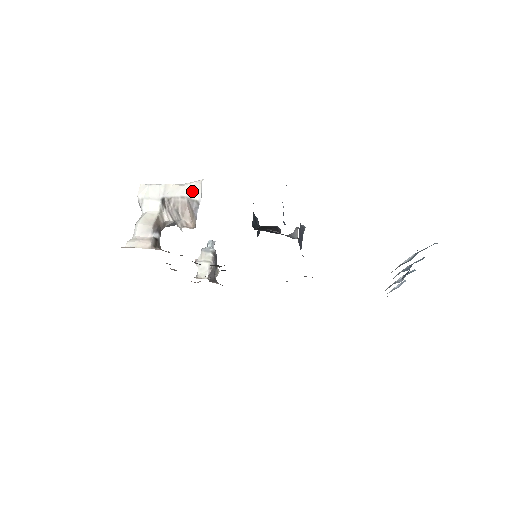
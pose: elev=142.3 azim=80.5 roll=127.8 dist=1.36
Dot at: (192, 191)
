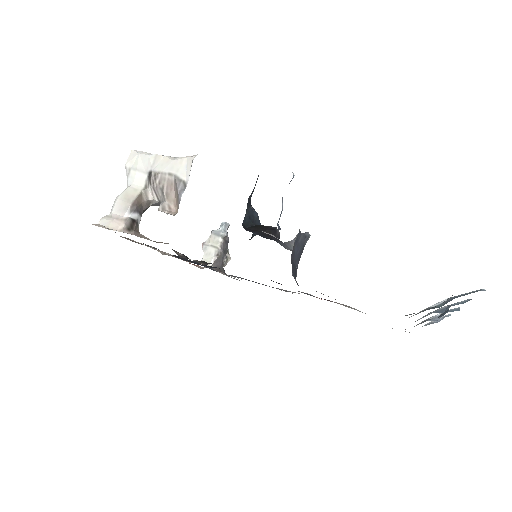
Dot at: (182, 168)
